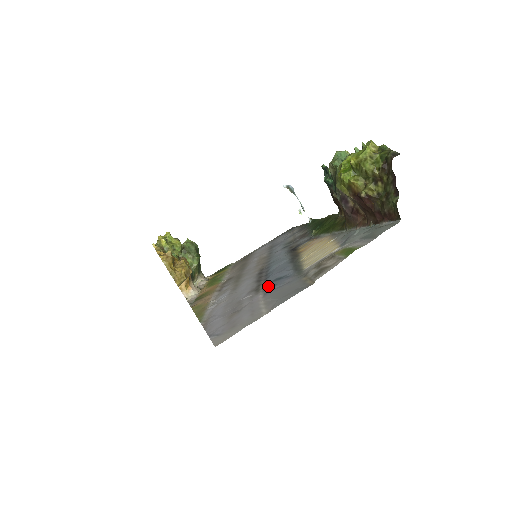
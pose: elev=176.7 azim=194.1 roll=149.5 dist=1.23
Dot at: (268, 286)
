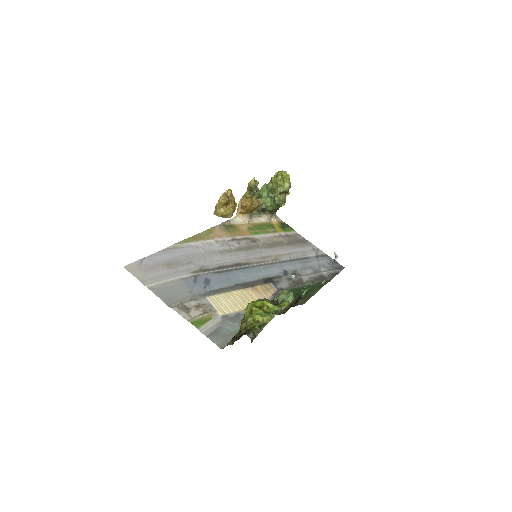
Dot at: (198, 277)
